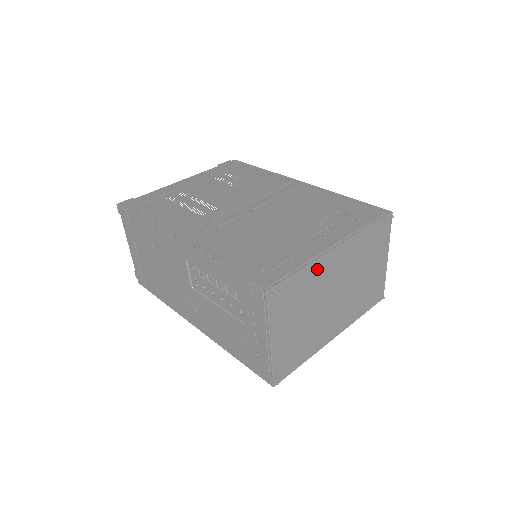
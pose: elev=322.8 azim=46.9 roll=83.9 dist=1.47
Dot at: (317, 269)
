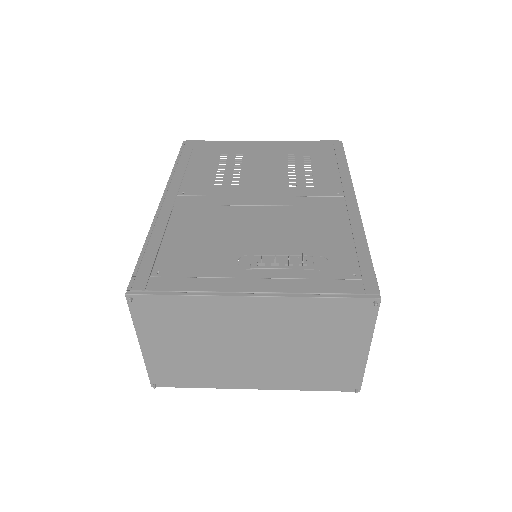
Dot at: (213, 305)
